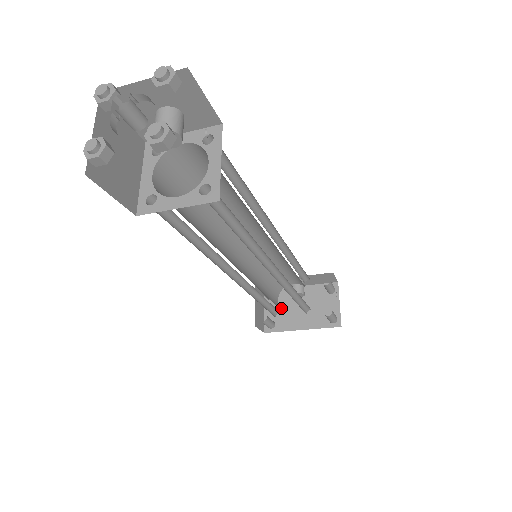
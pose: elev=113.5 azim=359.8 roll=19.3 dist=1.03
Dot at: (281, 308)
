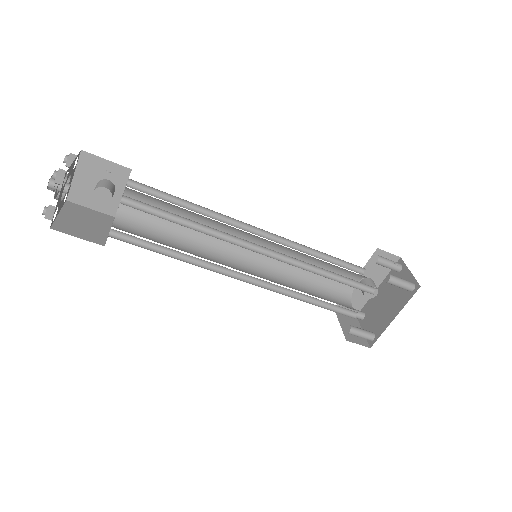
Dot at: (373, 317)
